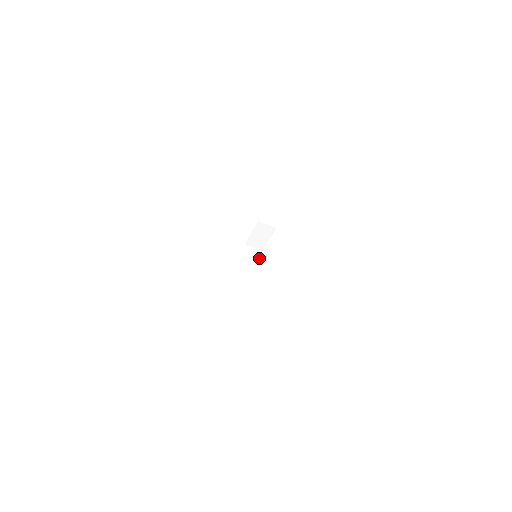
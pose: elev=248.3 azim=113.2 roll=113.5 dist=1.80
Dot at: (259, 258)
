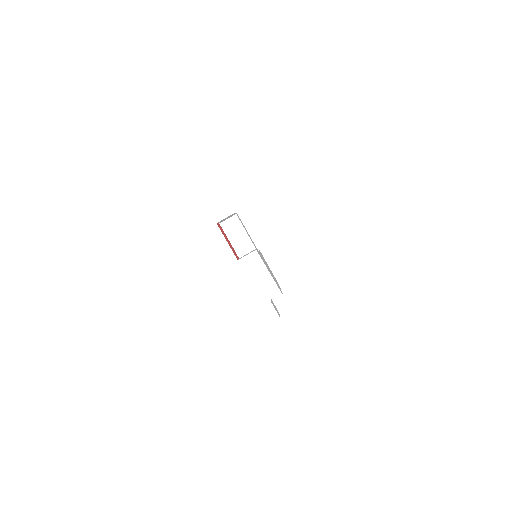
Dot at: occluded
